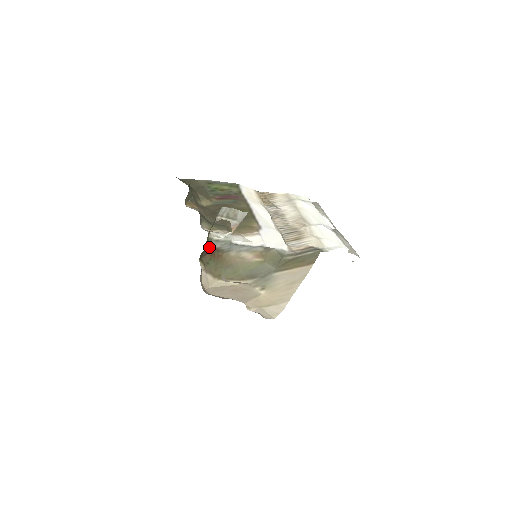
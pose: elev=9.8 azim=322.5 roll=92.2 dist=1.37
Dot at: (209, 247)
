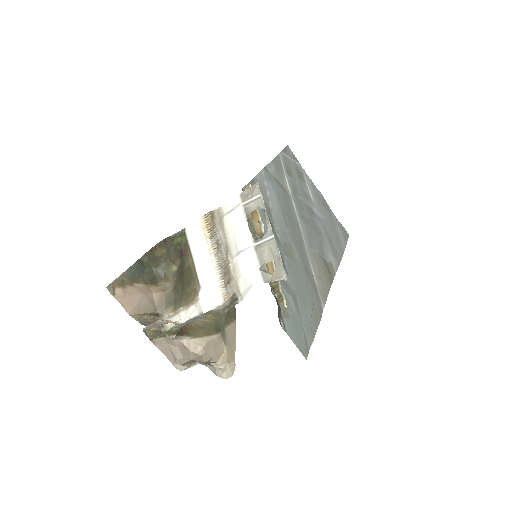
Dot at: (178, 328)
